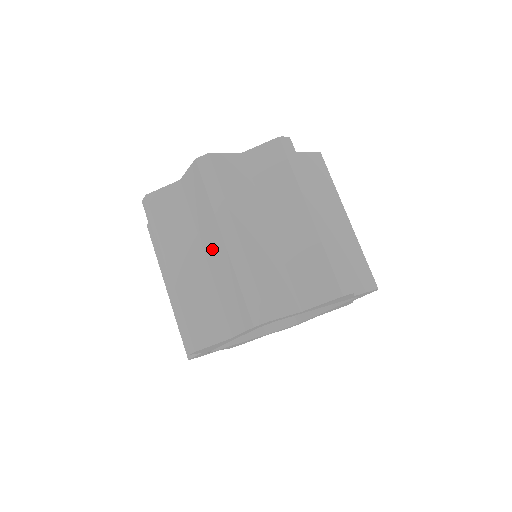
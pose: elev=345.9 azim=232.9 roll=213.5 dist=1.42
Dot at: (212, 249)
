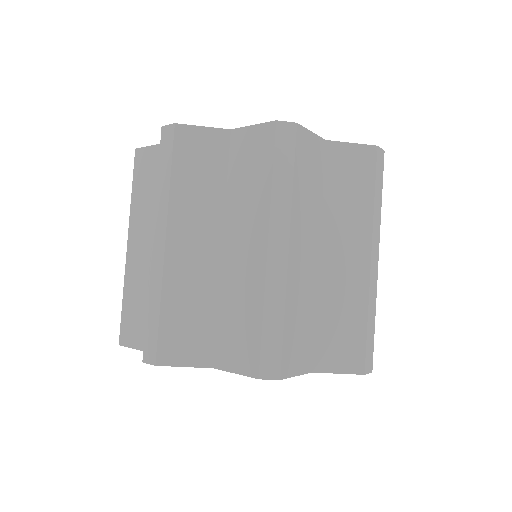
Dot at: (240, 247)
